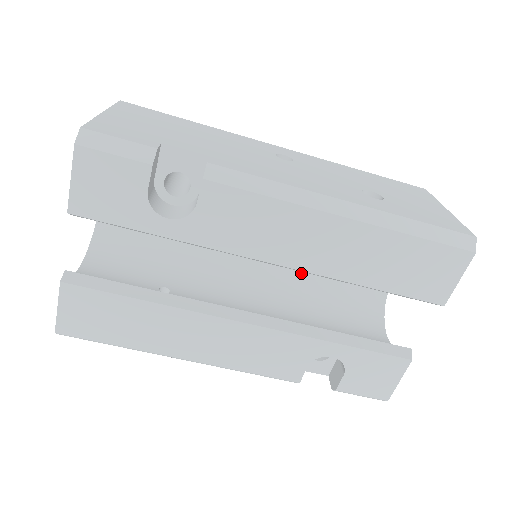
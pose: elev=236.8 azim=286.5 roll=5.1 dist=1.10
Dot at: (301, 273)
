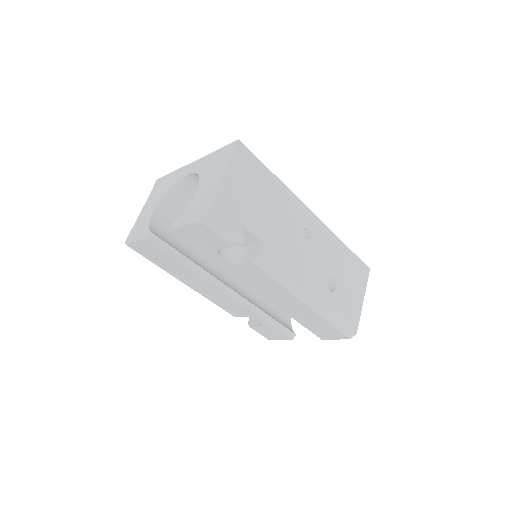
Dot at: occluded
